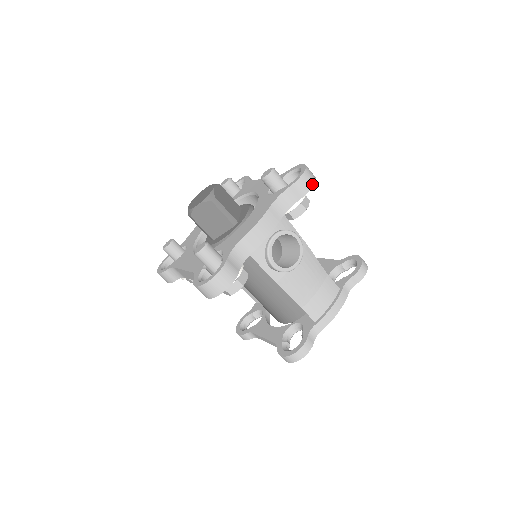
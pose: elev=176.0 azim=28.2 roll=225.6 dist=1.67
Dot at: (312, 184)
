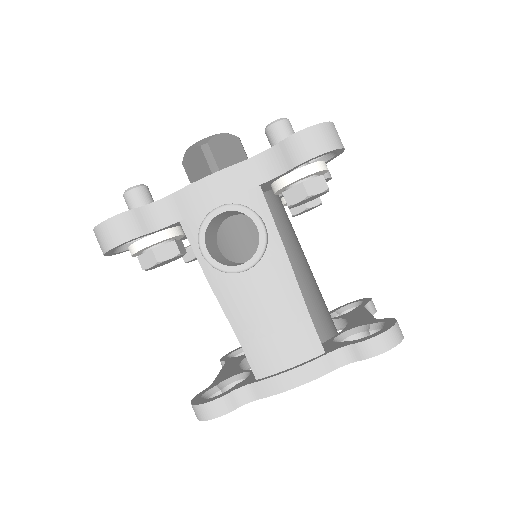
Dot at: (319, 151)
